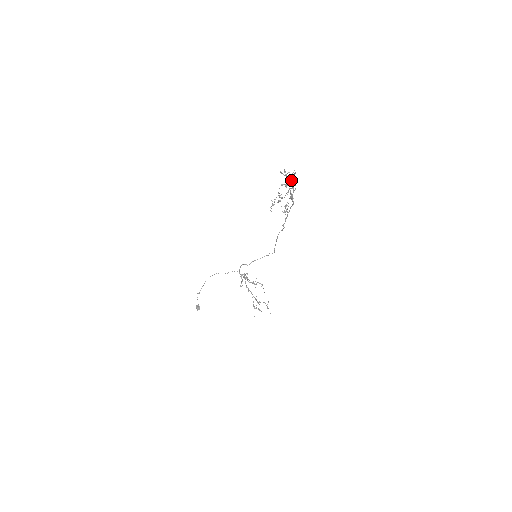
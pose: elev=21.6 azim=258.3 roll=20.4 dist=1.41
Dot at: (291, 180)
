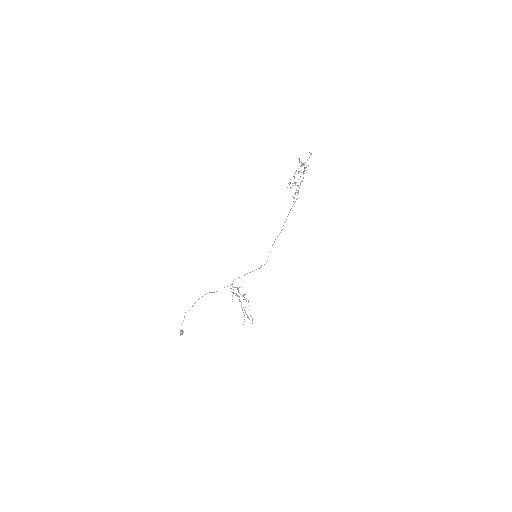
Dot at: (304, 167)
